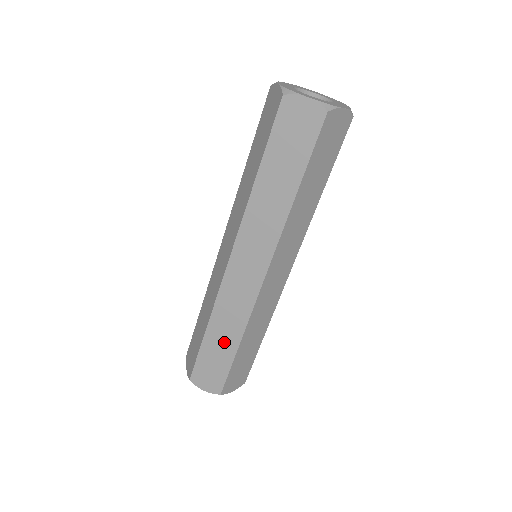
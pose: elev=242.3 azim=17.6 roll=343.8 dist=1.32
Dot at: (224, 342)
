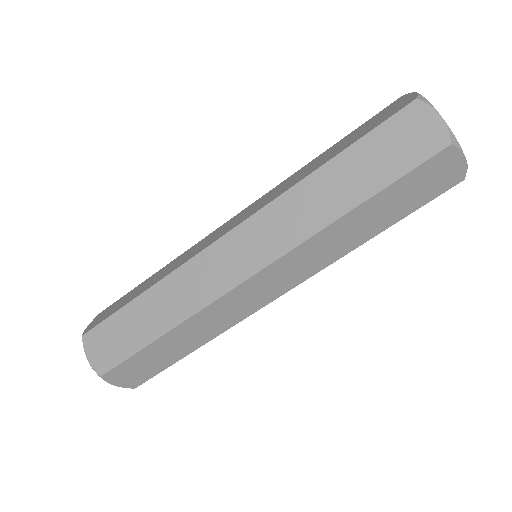
Dot at: (180, 345)
